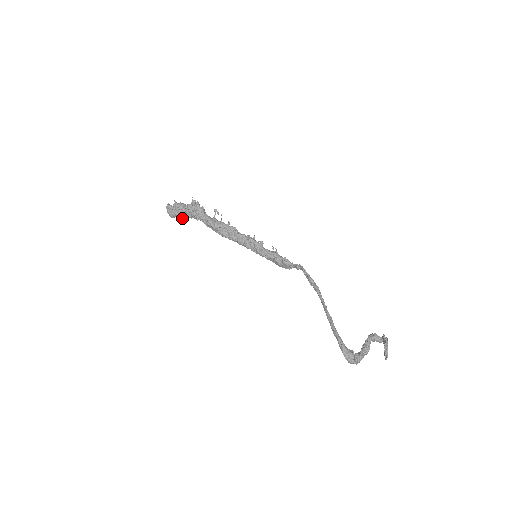
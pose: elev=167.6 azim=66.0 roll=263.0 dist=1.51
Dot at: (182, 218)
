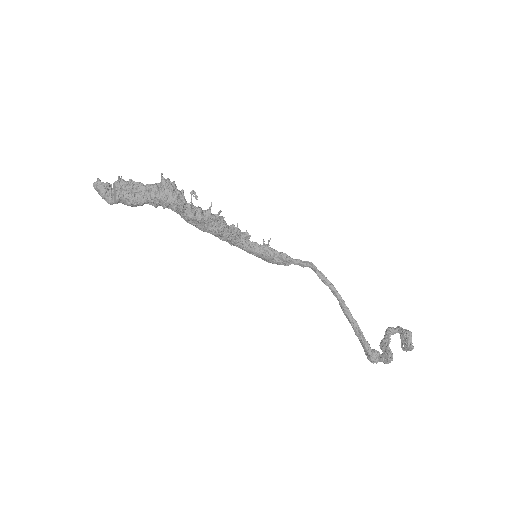
Dot at: (135, 206)
